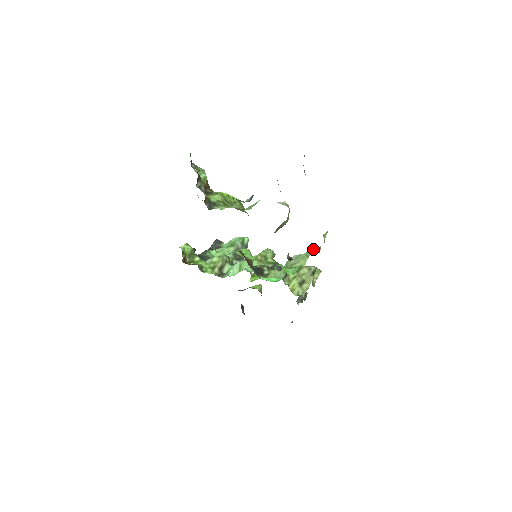
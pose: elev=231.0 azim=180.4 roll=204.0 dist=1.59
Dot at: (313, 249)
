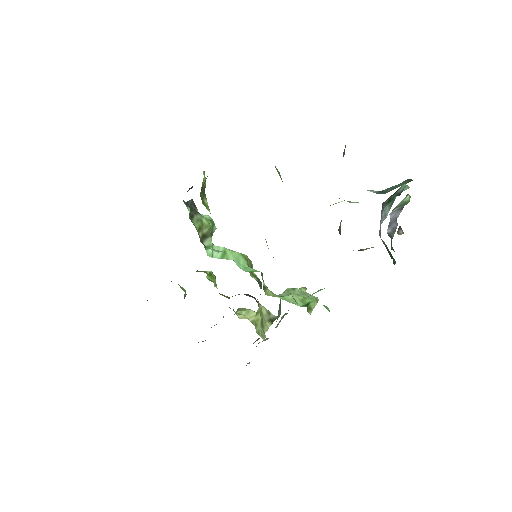
Dot at: occluded
